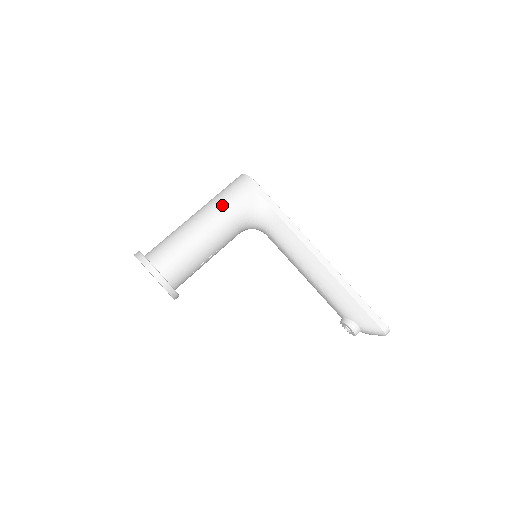
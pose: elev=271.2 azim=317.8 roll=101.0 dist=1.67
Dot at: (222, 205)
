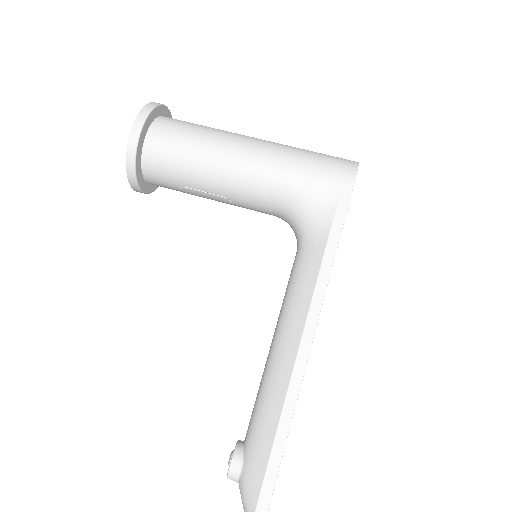
Dot at: (288, 158)
